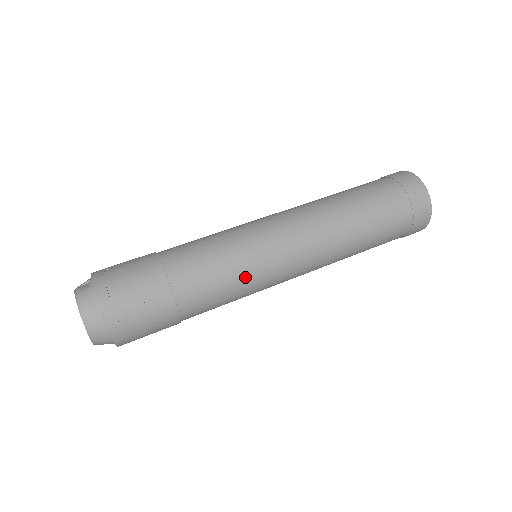
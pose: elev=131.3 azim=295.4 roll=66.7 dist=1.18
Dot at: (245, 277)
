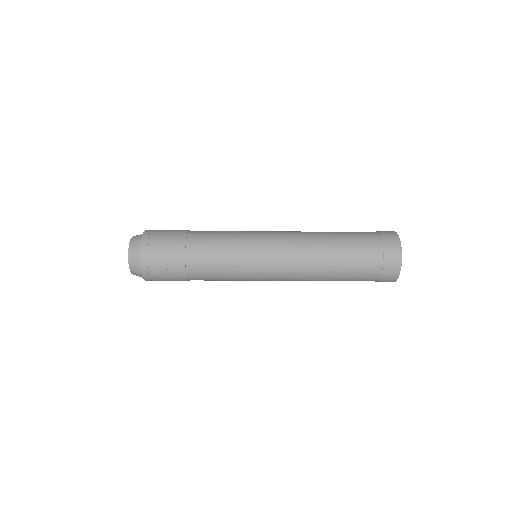
Dot at: (236, 259)
